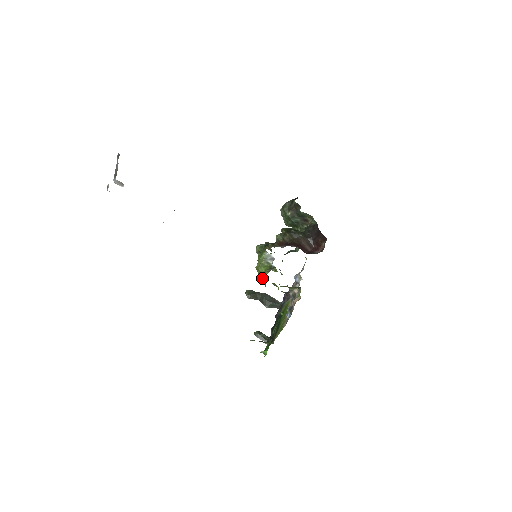
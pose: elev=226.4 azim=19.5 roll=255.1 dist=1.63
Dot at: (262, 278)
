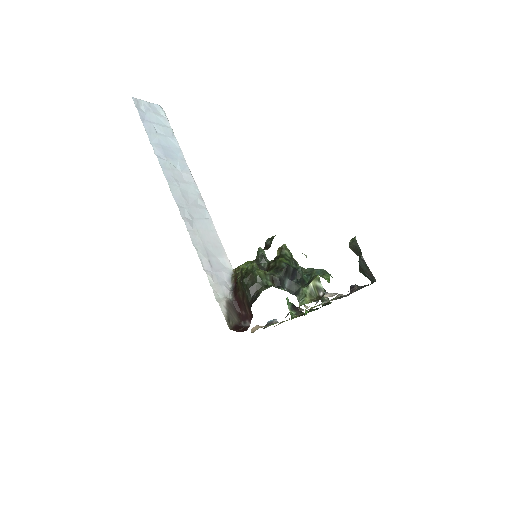
Dot at: occluded
